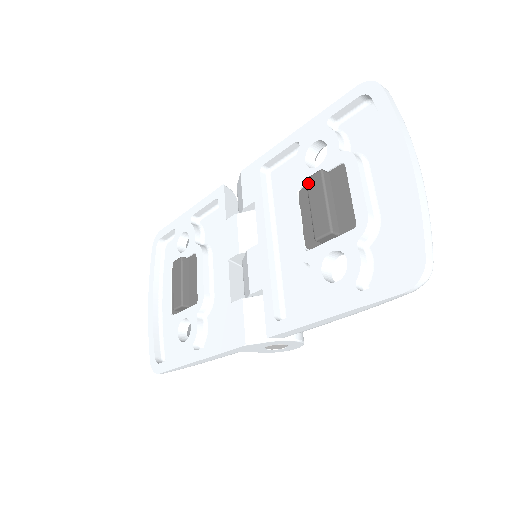
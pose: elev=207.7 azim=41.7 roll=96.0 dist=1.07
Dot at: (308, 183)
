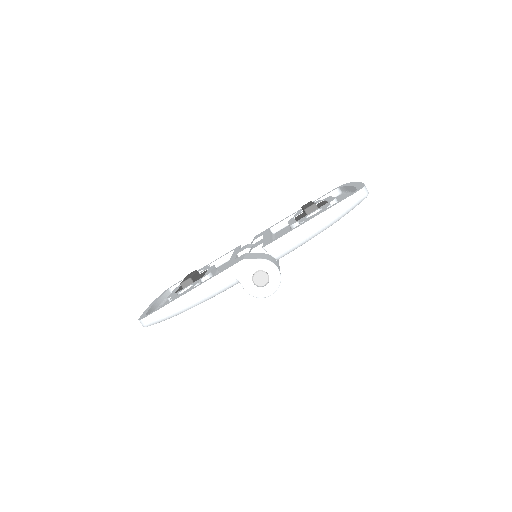
Dot at: occluded
